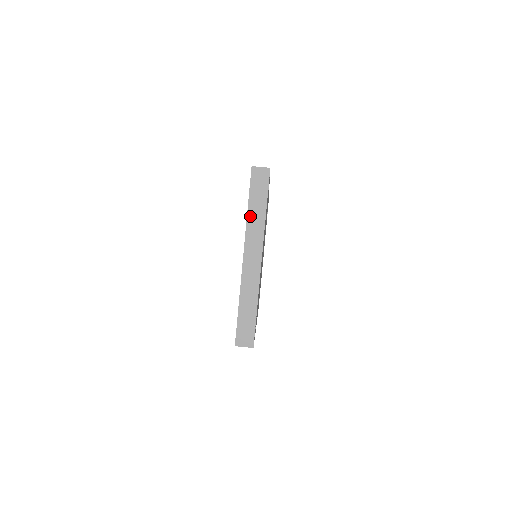
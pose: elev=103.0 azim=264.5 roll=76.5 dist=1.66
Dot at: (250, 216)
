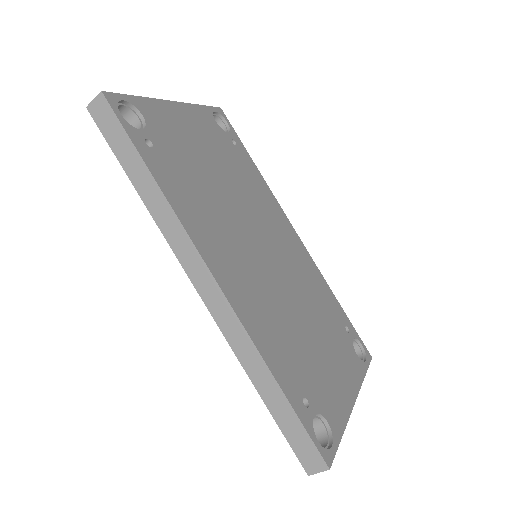
Dot at: occluded
